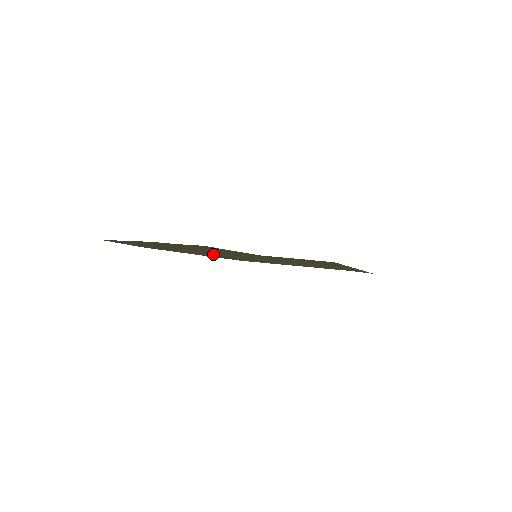
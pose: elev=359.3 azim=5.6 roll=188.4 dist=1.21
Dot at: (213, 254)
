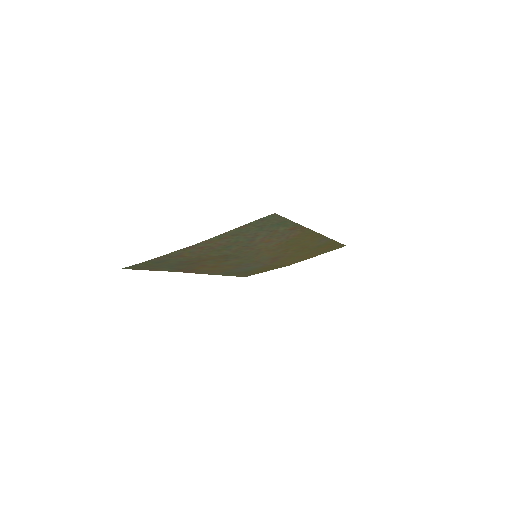
Dot at: (204, 257)
